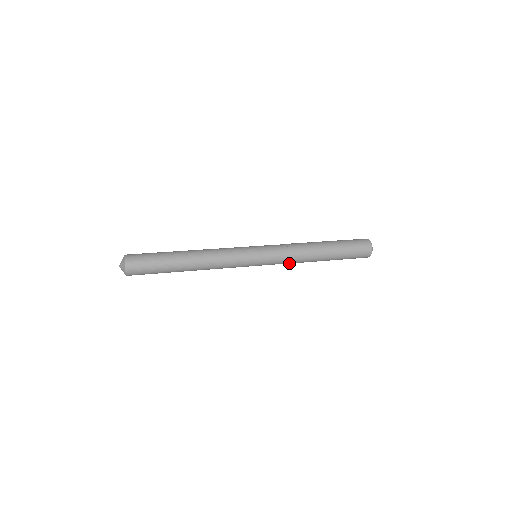
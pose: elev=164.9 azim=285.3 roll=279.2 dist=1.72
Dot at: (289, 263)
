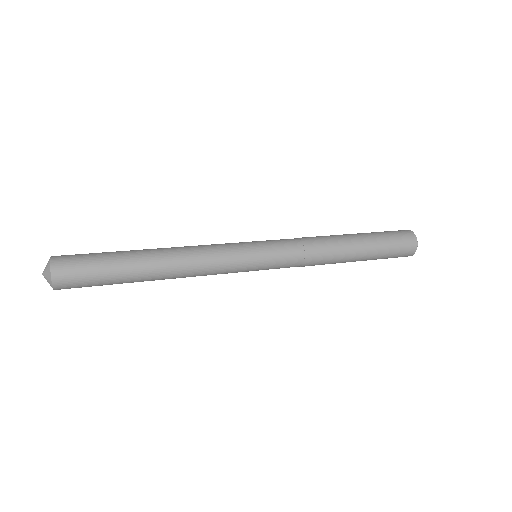
Dot at: occluded
